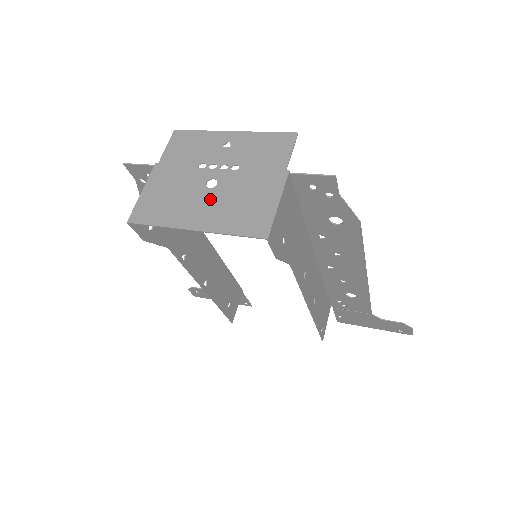
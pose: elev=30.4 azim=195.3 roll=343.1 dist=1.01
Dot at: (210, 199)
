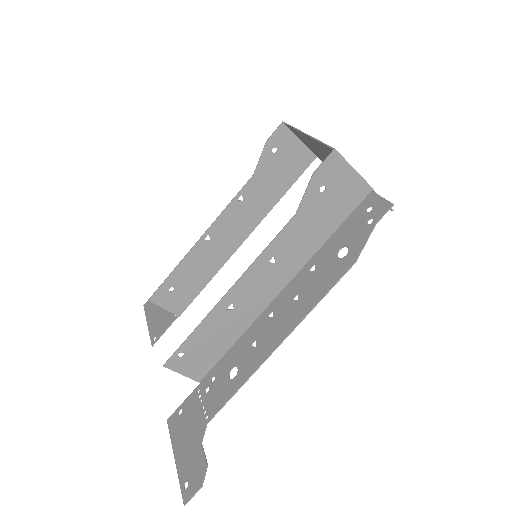
Dot at: (326, 153)
